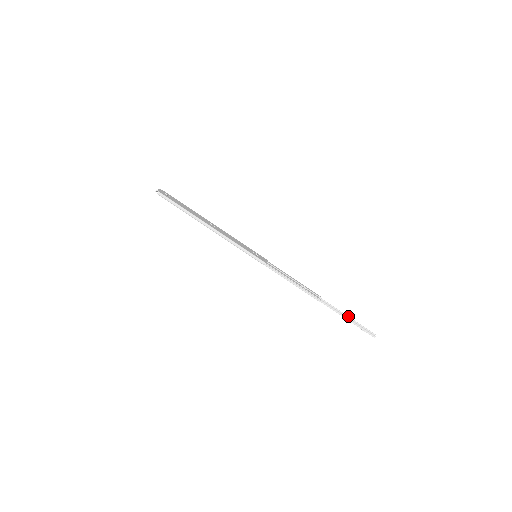
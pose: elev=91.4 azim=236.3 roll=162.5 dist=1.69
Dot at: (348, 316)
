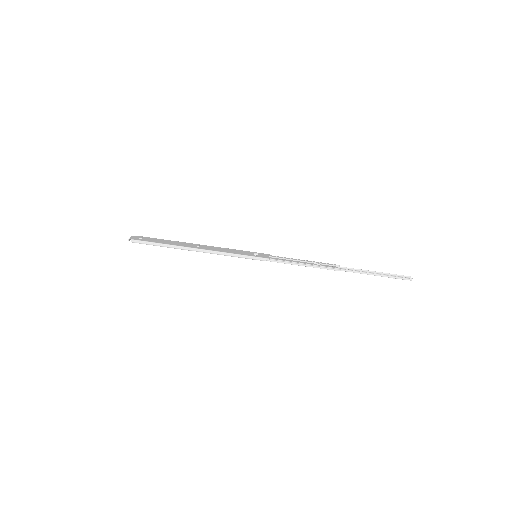
Dot at: (375, 271)
